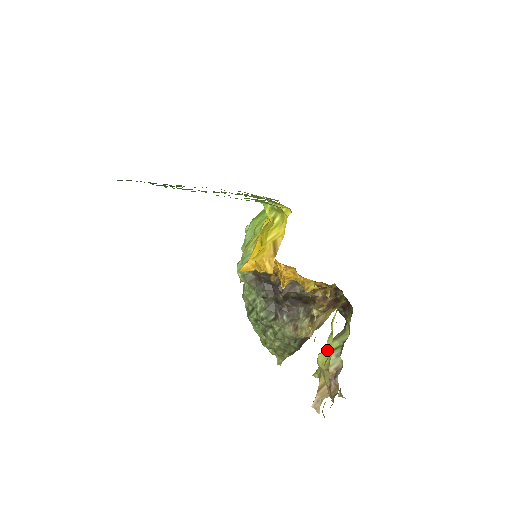
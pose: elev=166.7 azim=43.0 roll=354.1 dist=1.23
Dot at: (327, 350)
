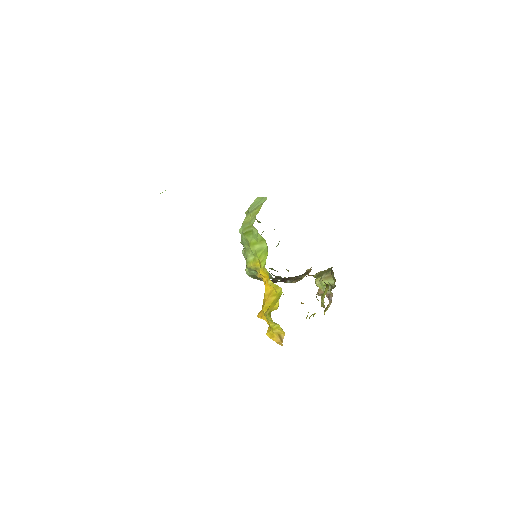
Dot at: occluded
